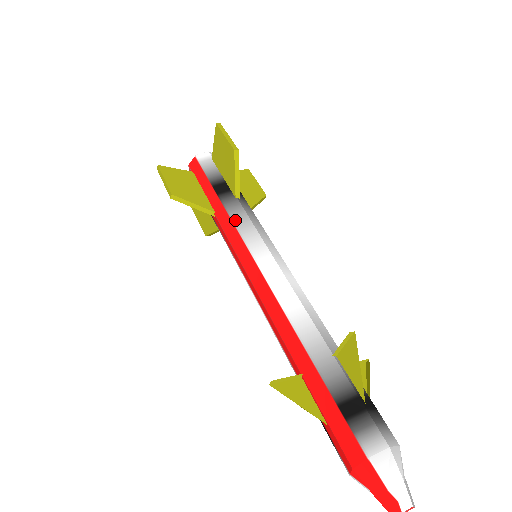
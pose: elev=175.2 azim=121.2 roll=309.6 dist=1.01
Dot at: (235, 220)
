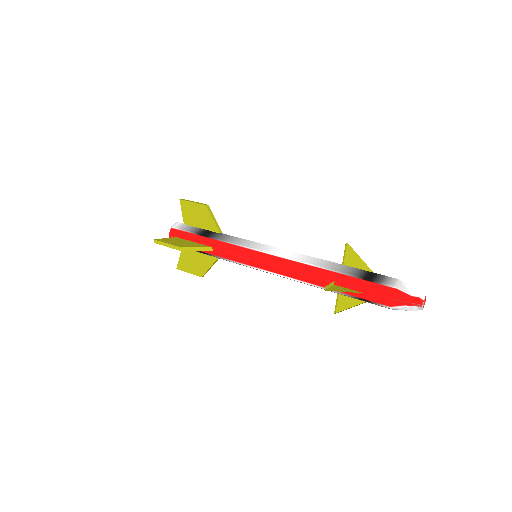
Dot at: (232, 242)
